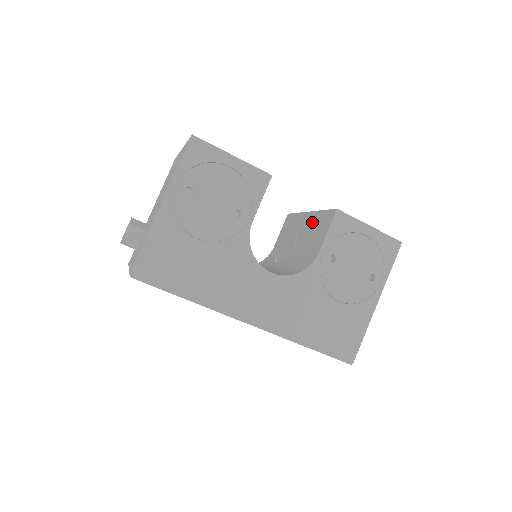
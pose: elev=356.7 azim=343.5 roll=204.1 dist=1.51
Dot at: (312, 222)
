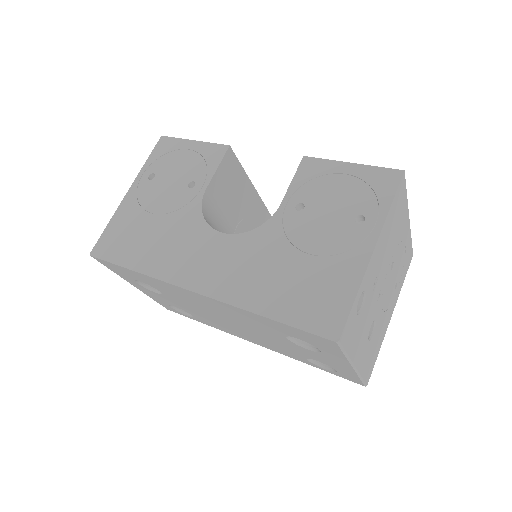
Dot at: occluded
